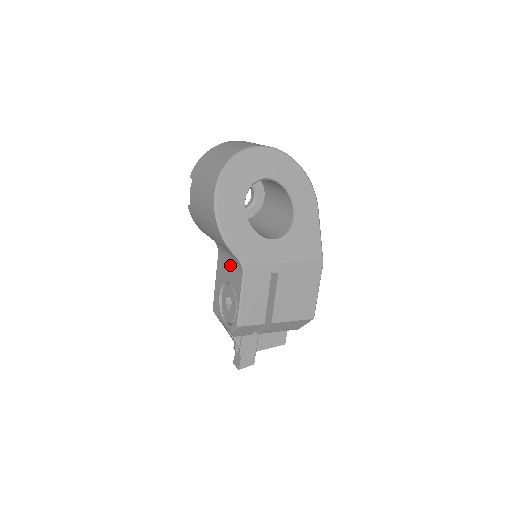
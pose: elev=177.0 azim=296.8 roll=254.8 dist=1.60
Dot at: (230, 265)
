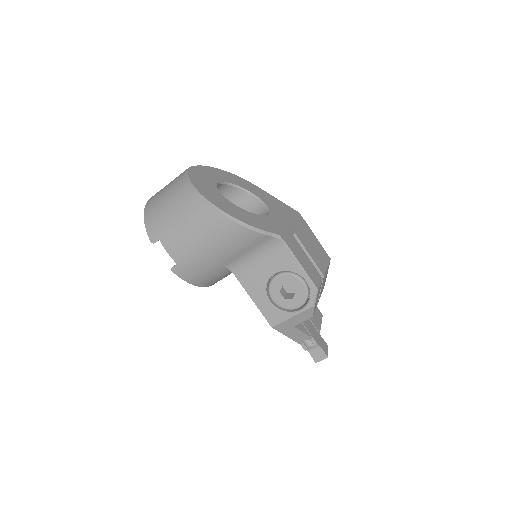
Dot at: (262, 261)
